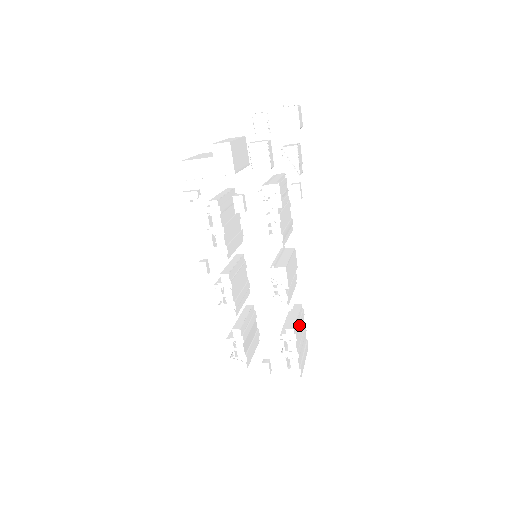
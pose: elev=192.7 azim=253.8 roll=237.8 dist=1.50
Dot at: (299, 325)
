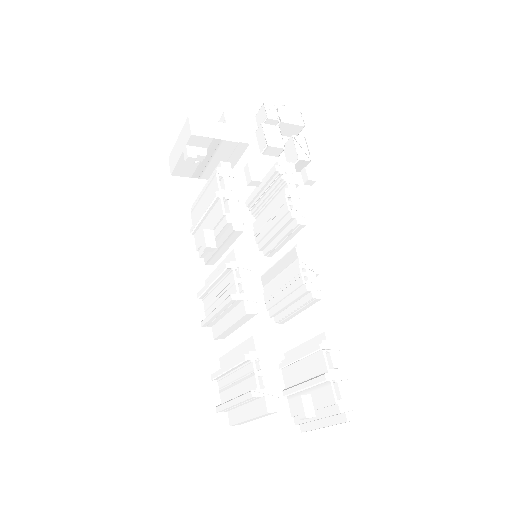
Dot at: occluded
